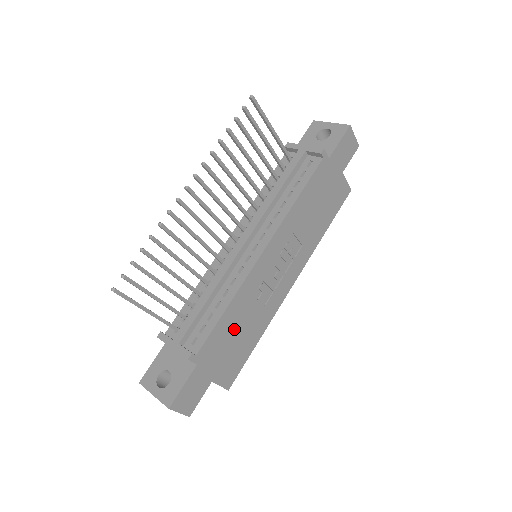
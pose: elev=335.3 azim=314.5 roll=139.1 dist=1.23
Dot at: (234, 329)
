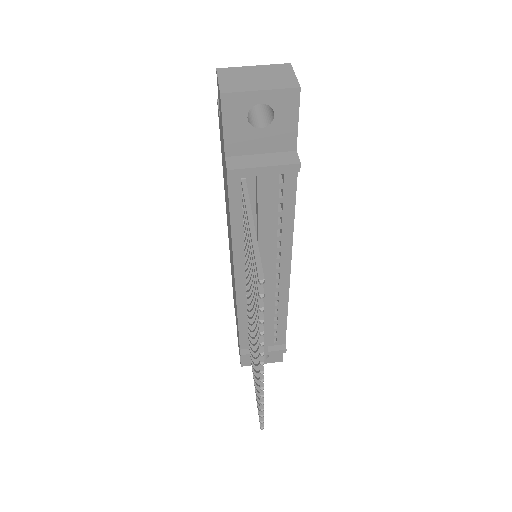
Dot at: occluded
